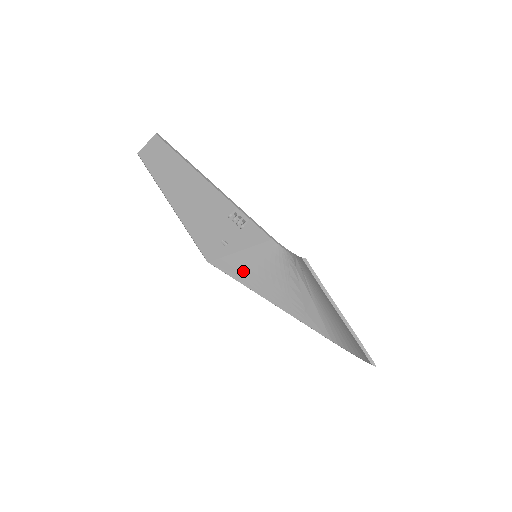
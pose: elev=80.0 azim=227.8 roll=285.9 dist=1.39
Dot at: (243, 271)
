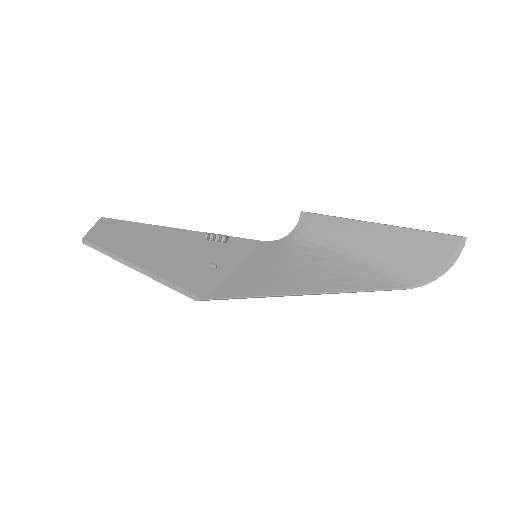
Dot at: (251, 283)
